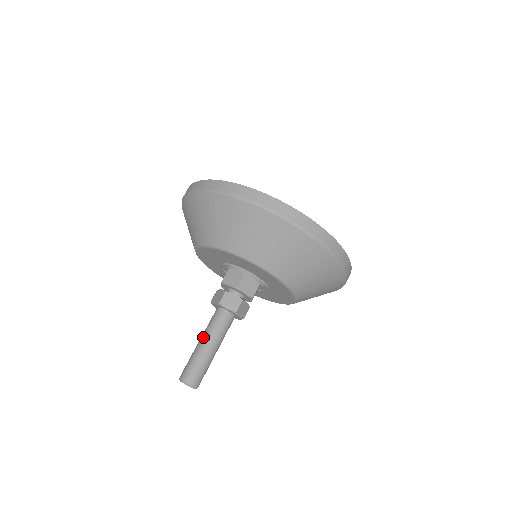
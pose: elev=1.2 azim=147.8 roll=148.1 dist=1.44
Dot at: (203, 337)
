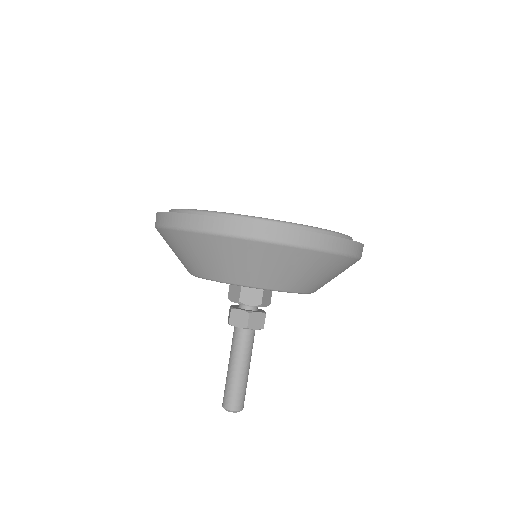
Dot at: (229, 360)
